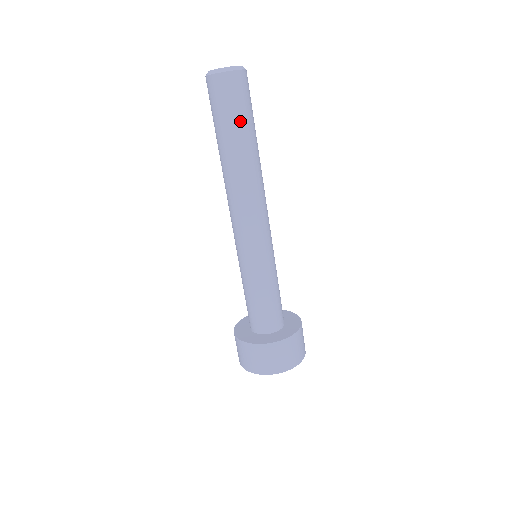
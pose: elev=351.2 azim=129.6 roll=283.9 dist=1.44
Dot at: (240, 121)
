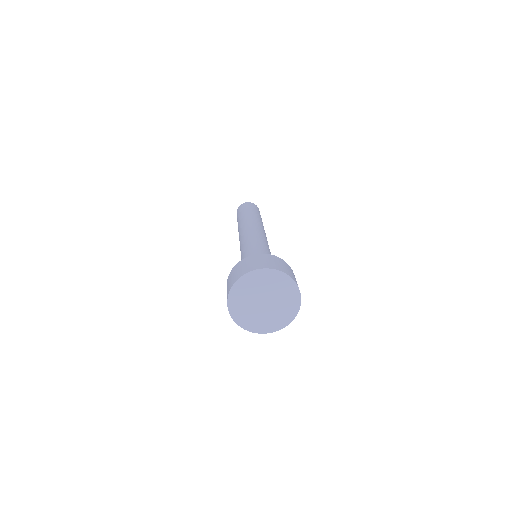
Dot at: occluded
